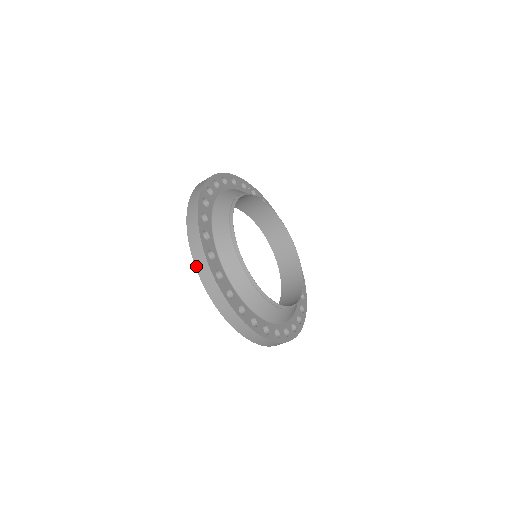
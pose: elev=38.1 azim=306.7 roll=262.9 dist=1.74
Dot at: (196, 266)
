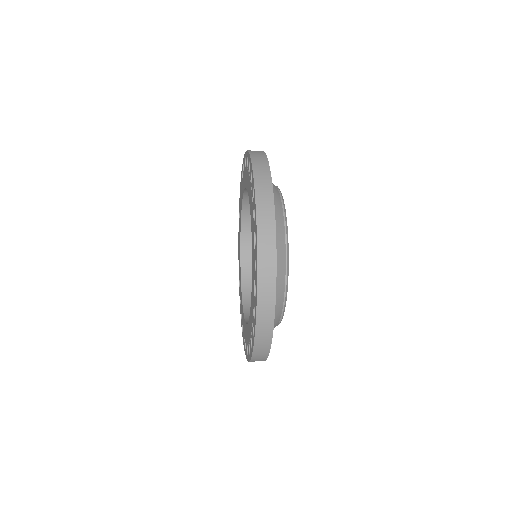
Dot at: (258, 215)
